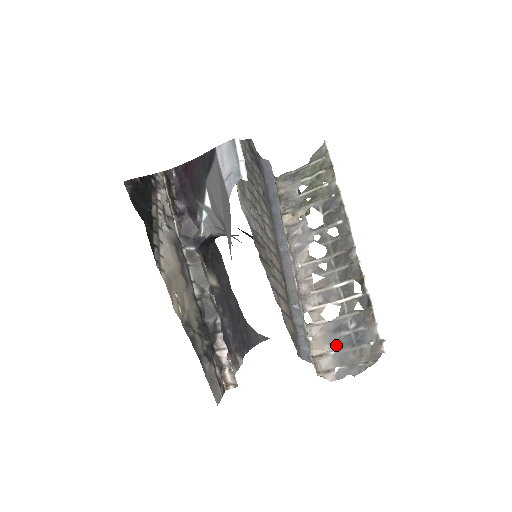
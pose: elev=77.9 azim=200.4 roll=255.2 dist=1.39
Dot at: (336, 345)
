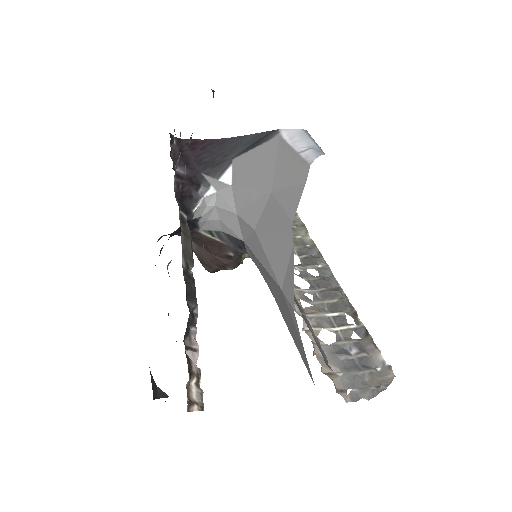
Dot at: (342, 367)
